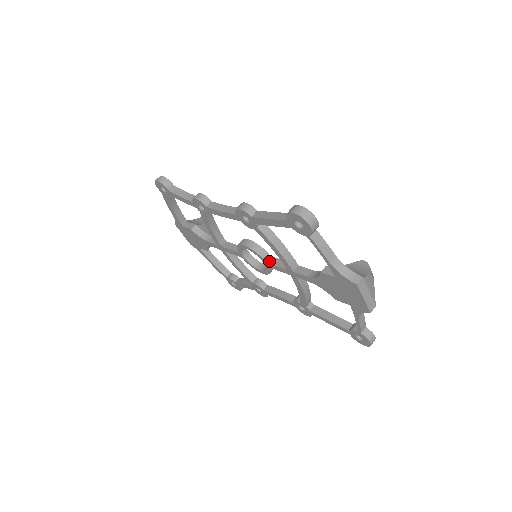
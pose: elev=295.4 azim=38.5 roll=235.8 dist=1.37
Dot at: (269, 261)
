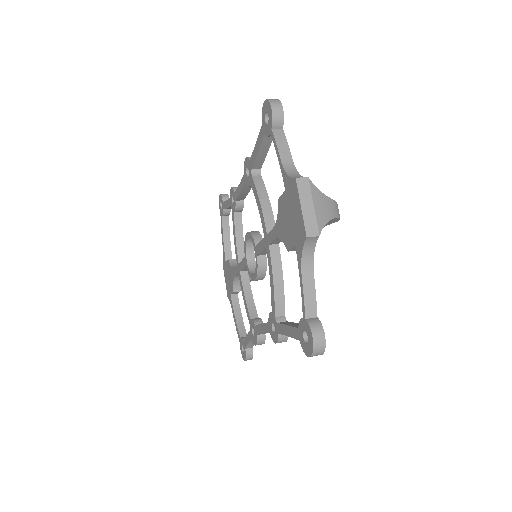
Dot at: occluded
